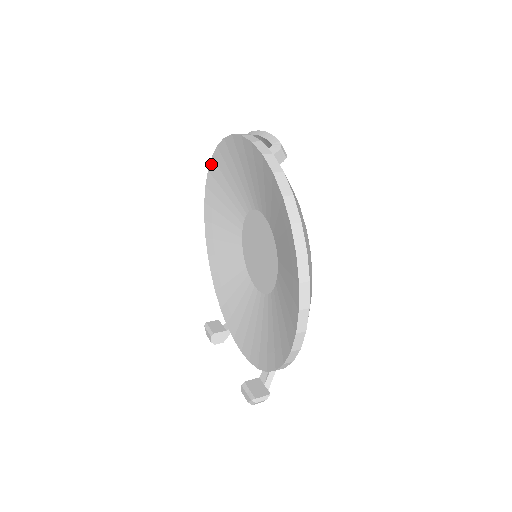
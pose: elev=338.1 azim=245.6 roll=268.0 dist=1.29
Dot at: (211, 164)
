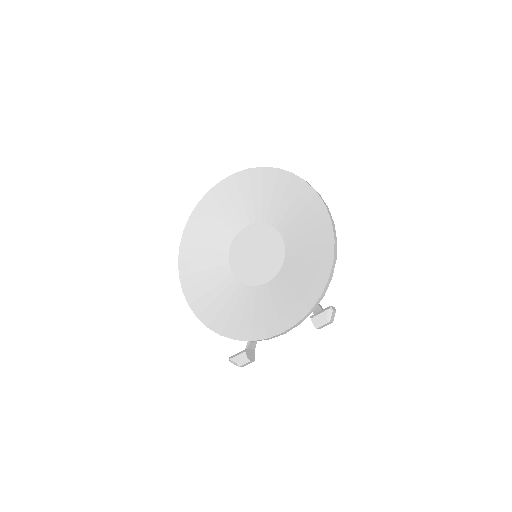
Dot at: (183, 237)
